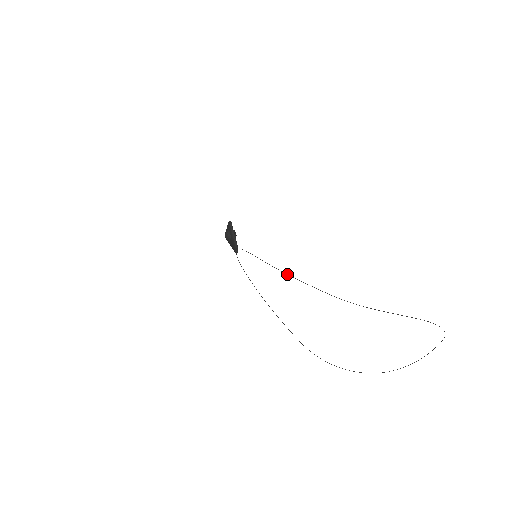
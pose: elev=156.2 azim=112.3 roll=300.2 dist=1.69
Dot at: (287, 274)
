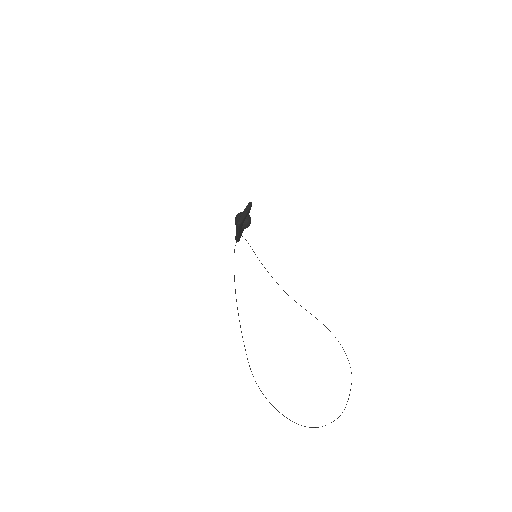
Dot at: (239, 321)
